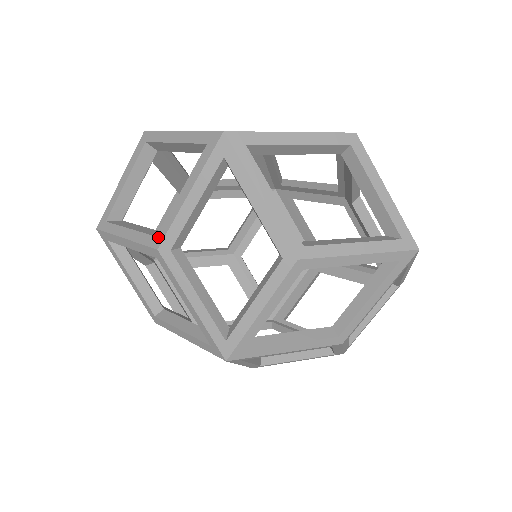
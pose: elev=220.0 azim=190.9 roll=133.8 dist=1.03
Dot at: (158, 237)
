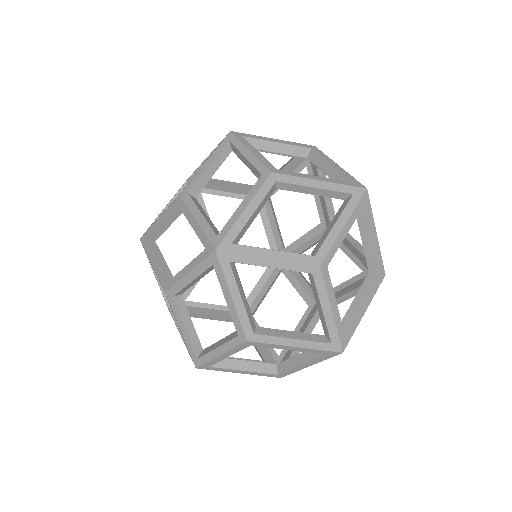
Dot at: (278, 170)
